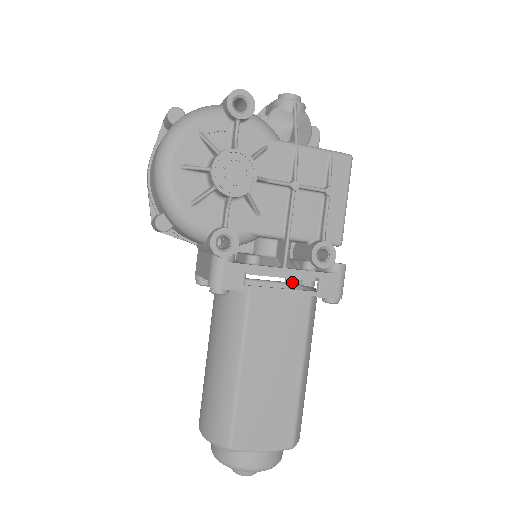
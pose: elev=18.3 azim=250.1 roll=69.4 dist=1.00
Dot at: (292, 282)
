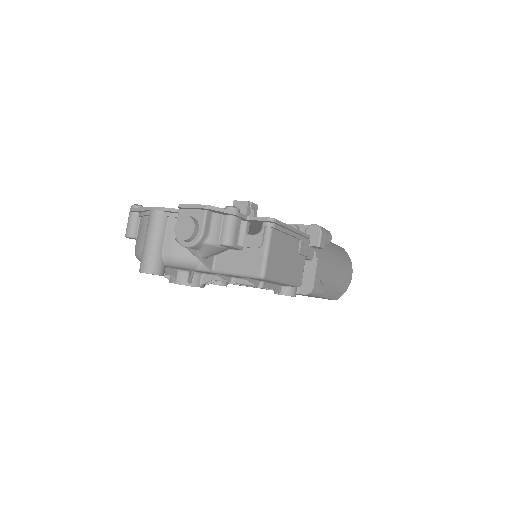
Dot at: occluded
